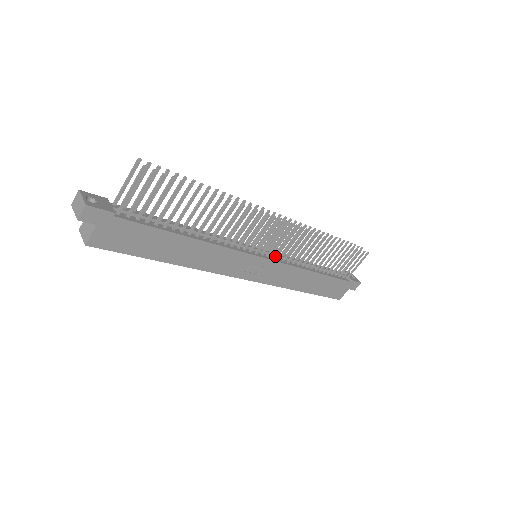
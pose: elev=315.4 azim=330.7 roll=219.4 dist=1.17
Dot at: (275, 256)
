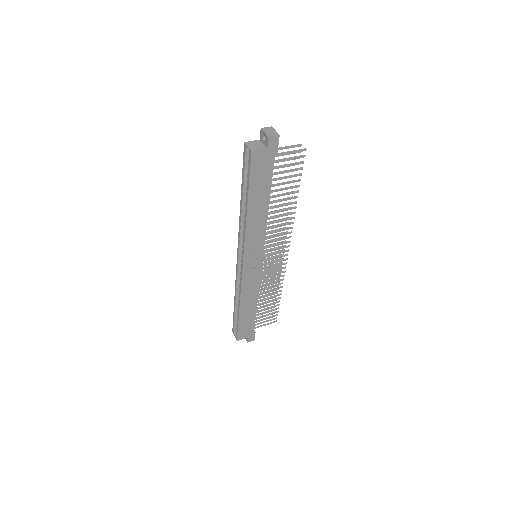
Dot at: (262, 266)
